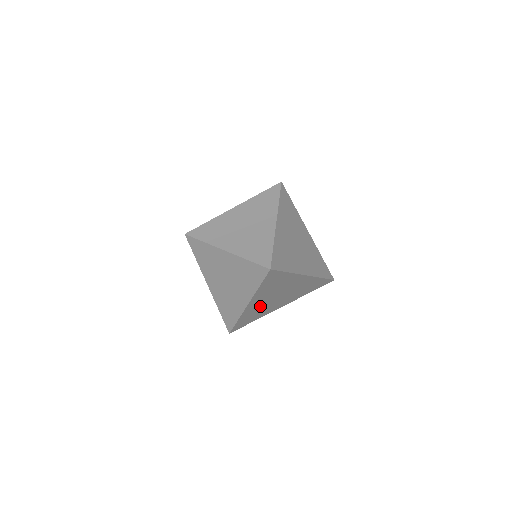
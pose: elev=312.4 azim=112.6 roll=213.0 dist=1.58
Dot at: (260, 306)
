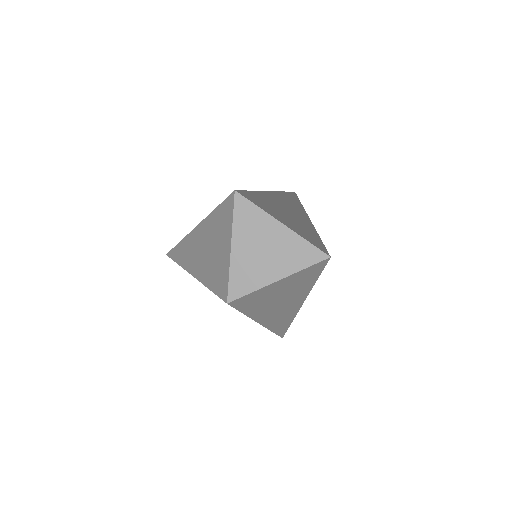
Dot at: (278, 310)
